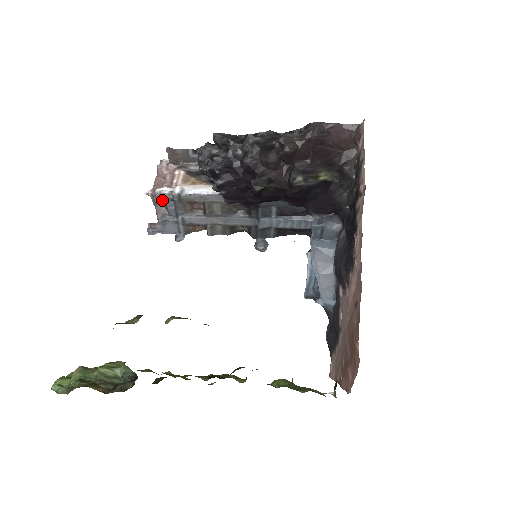
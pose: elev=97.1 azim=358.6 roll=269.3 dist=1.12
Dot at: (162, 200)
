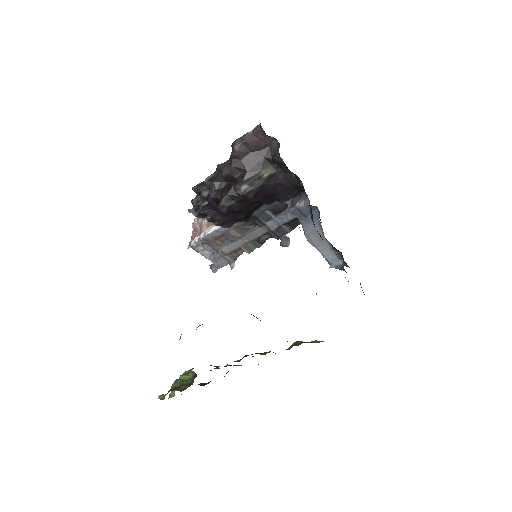
Dot at: (201, 246)
